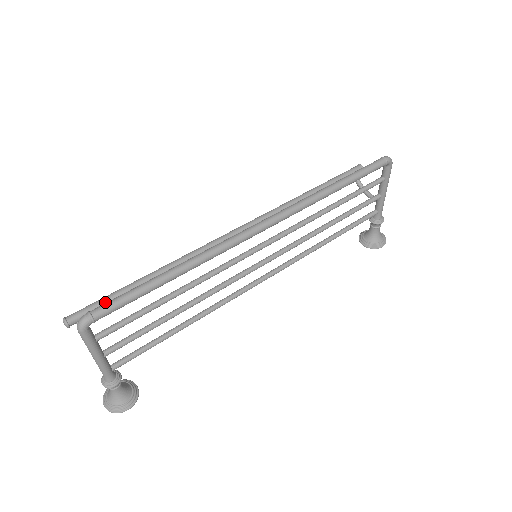
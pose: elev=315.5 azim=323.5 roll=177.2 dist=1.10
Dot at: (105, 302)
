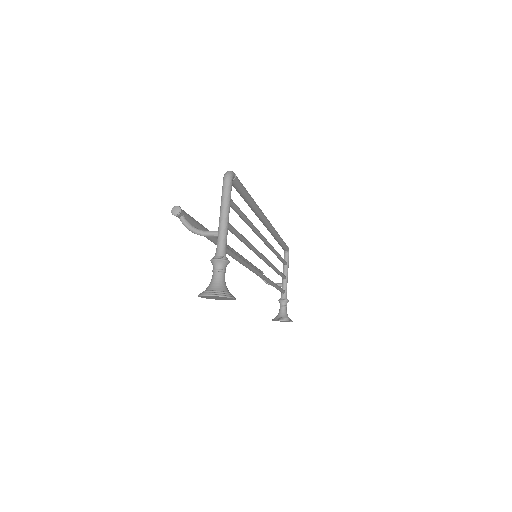
Dot at: (193, 218)
